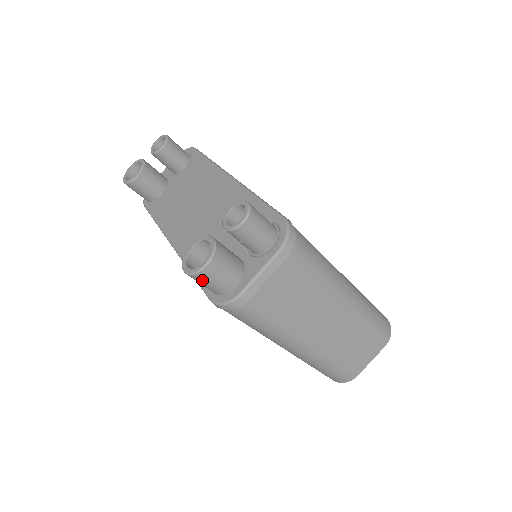
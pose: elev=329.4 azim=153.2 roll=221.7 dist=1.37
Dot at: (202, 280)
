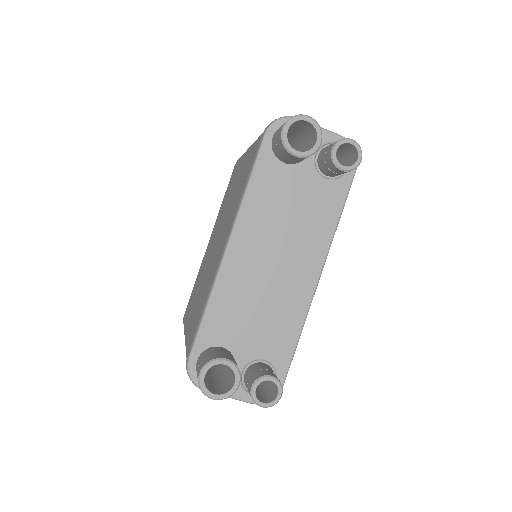
Dot at: occluded
